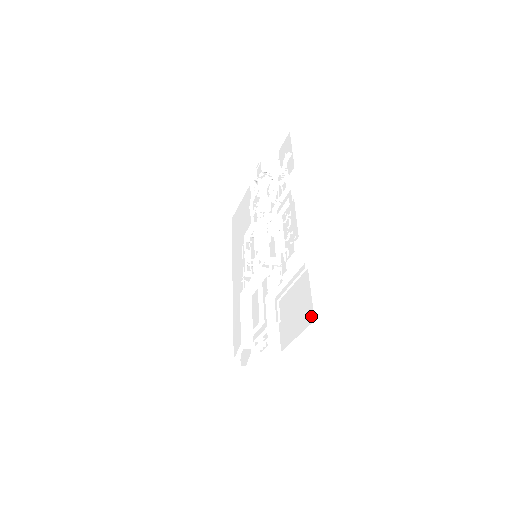
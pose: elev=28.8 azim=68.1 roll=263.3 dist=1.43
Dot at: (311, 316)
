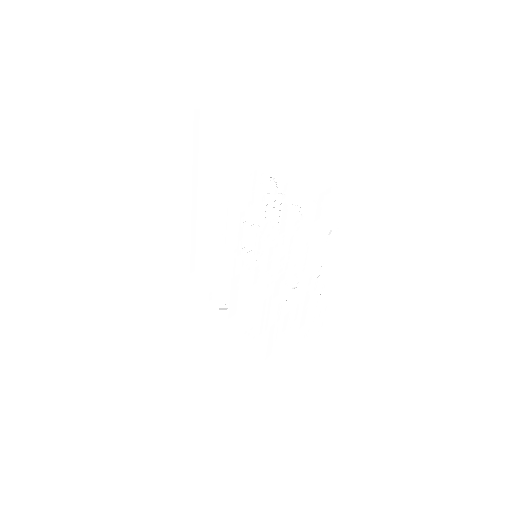
Dot at: (311, 377)
